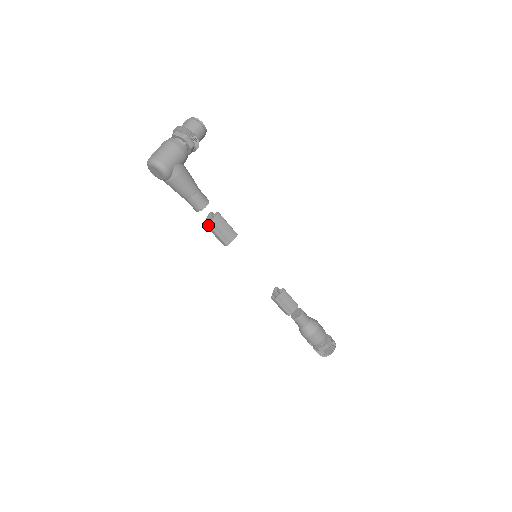
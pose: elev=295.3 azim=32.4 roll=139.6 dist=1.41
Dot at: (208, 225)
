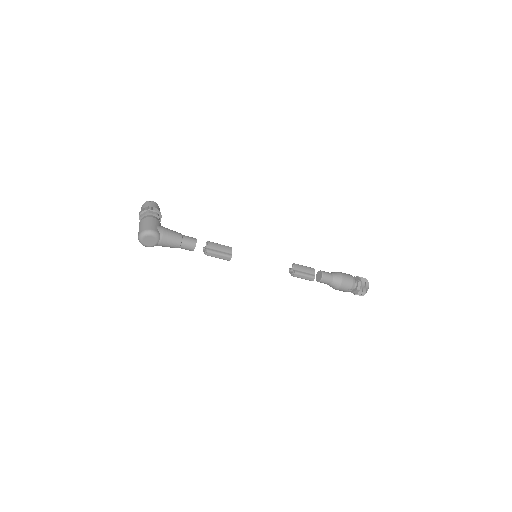
Dot at: (208, 252)
